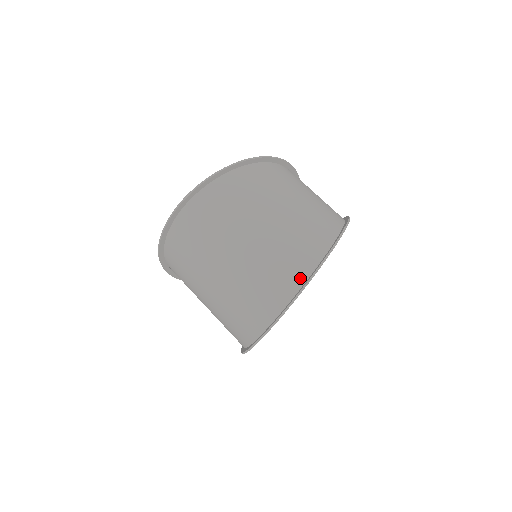
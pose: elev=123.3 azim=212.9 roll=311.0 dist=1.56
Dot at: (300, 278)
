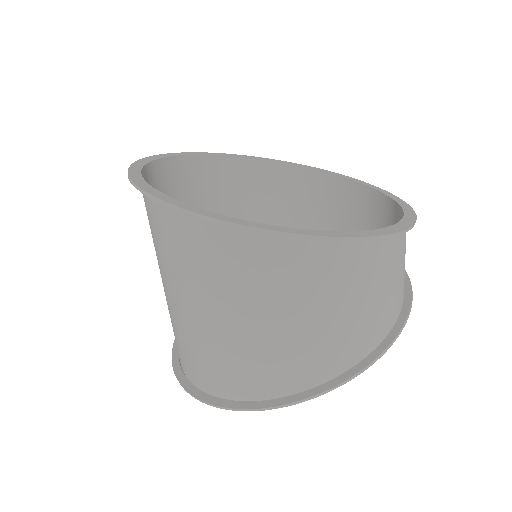
Dot at: (194, 379)
